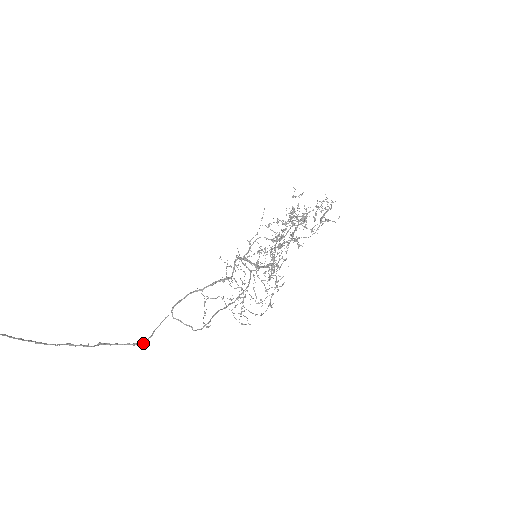
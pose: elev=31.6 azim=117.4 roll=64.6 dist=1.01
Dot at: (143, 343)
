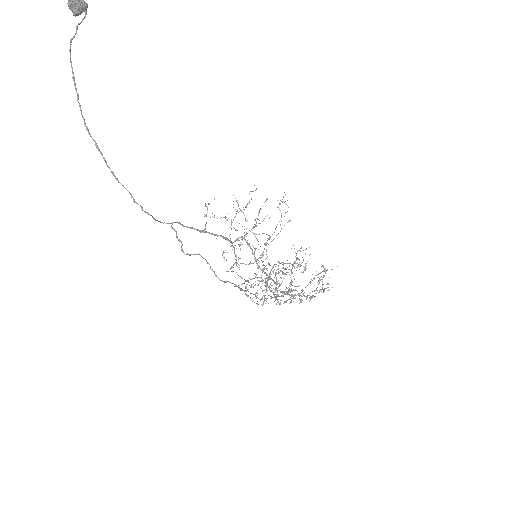
Dot at: (141, 208)
